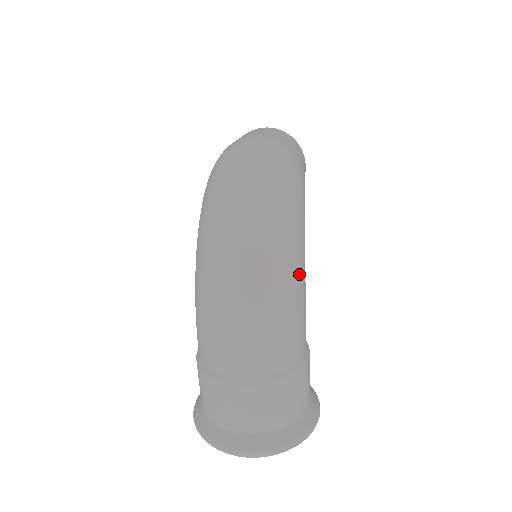
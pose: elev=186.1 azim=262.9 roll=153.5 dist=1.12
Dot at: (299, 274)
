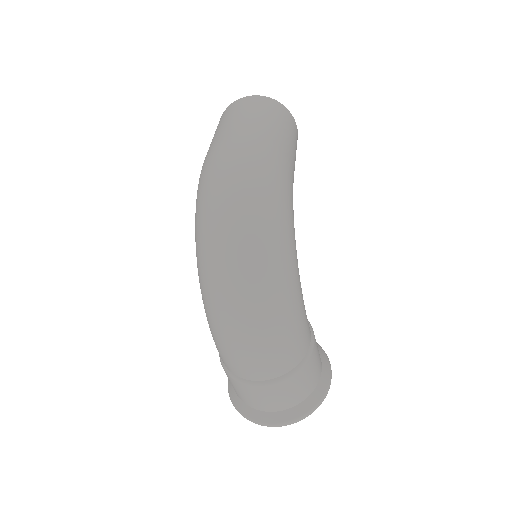
Dot at: (292, 292)
